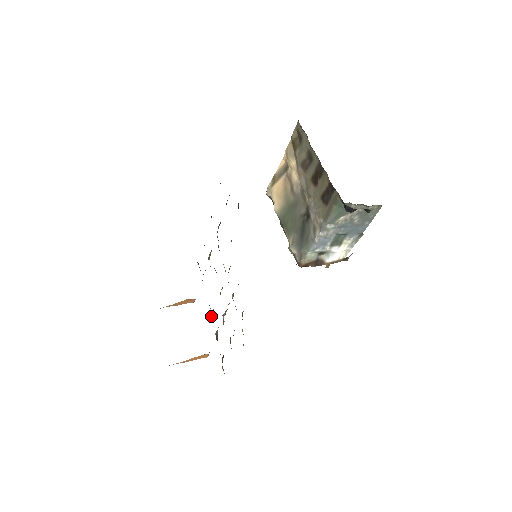
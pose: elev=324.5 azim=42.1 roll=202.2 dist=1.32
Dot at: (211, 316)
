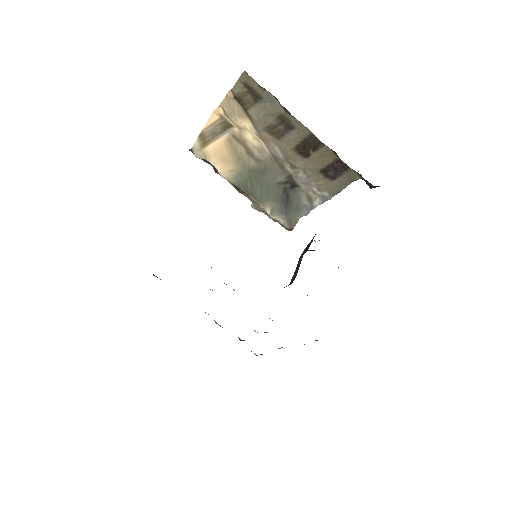
Dot at: occluded
